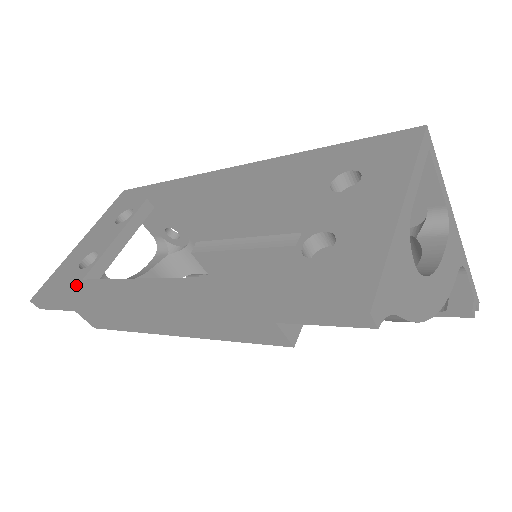
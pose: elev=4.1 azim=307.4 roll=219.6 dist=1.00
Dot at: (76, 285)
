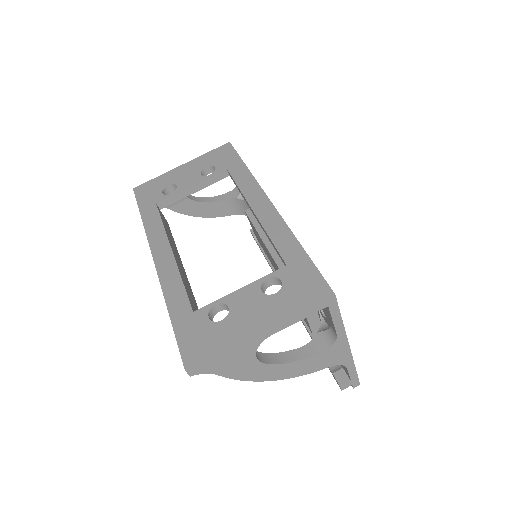
Dot at: (151, 204)
